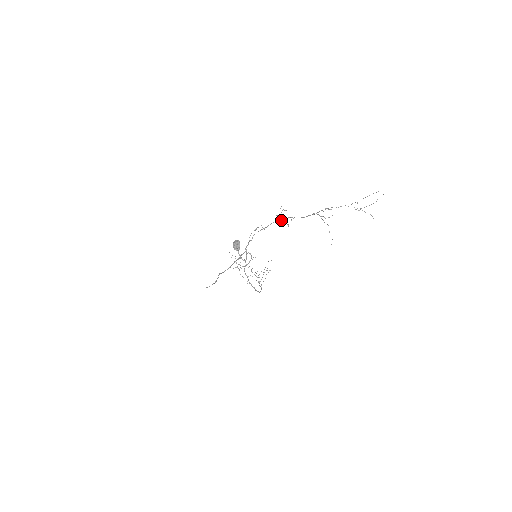
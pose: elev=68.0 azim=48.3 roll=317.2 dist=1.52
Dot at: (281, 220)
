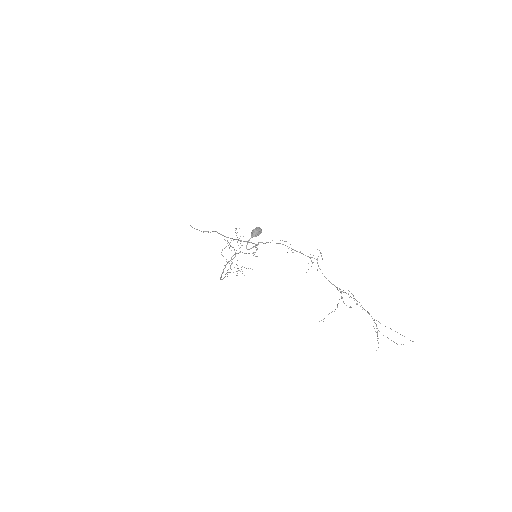
Dot at: (311, 260)
